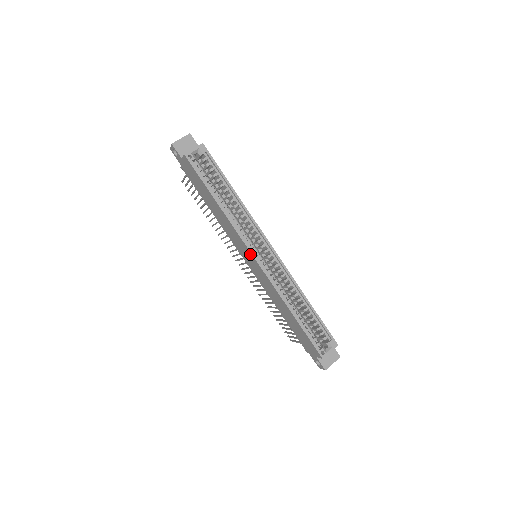
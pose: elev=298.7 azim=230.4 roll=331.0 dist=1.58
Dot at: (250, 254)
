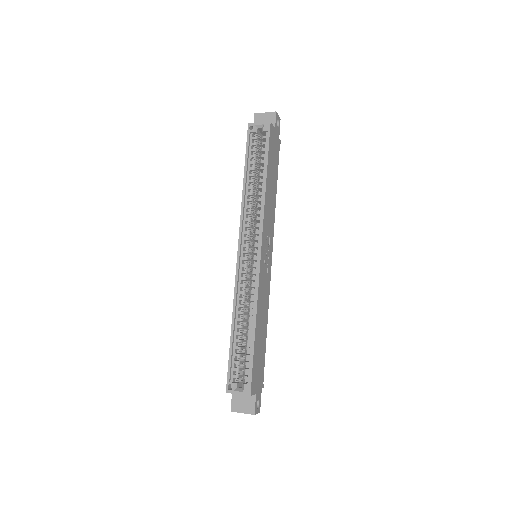
Dot at: (240, 244)
